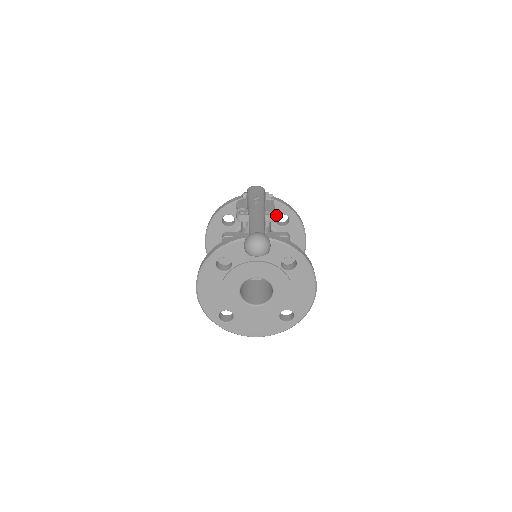
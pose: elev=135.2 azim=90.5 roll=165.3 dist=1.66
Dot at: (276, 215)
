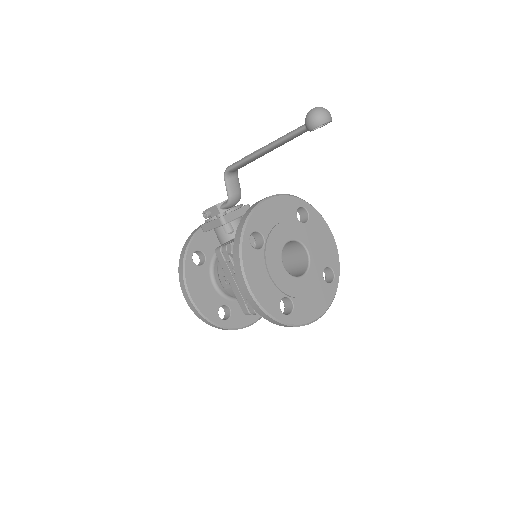
Dot at: occluded
